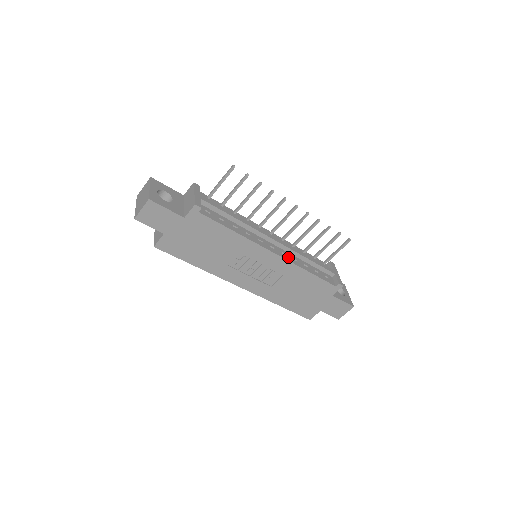
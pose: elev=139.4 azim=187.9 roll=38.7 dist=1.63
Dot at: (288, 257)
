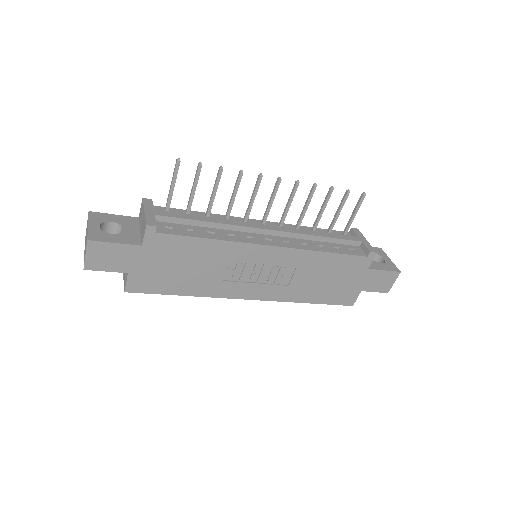
Dot at: (293, 244)
